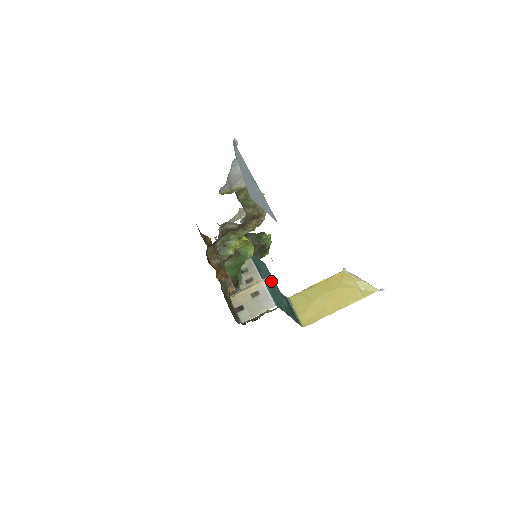
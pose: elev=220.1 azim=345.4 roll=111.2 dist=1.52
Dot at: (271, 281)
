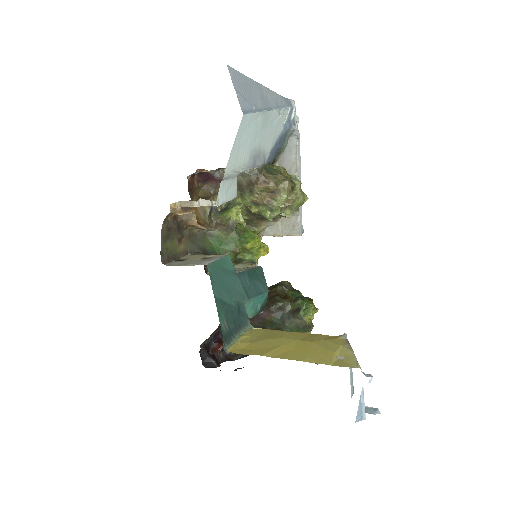
Dot at: (249, 291)
